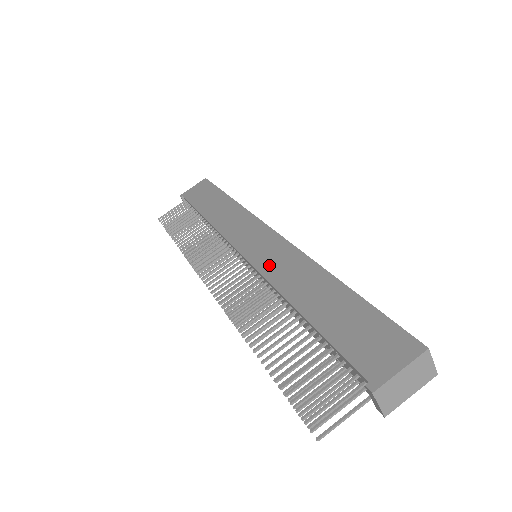
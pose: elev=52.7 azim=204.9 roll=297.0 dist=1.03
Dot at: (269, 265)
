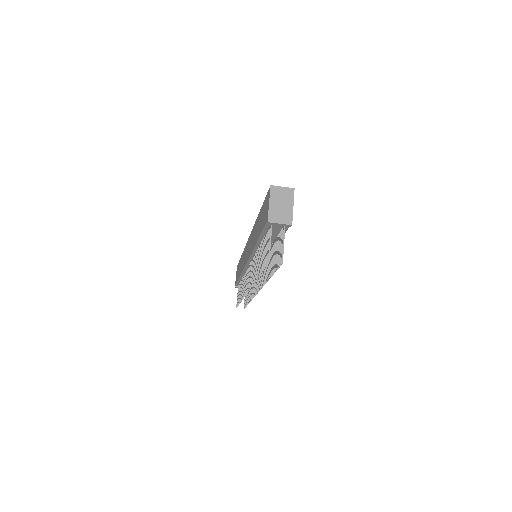
Dot at: (250, 248)
